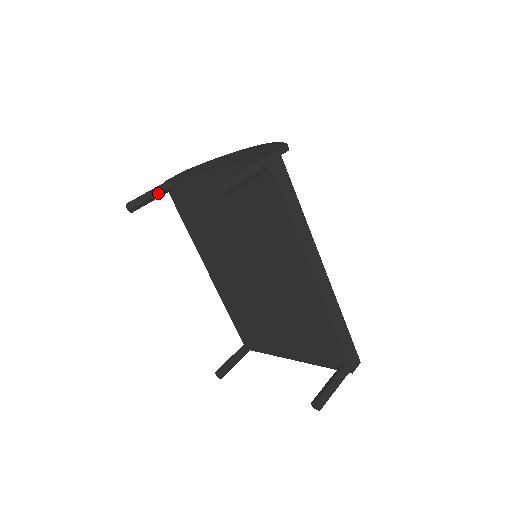
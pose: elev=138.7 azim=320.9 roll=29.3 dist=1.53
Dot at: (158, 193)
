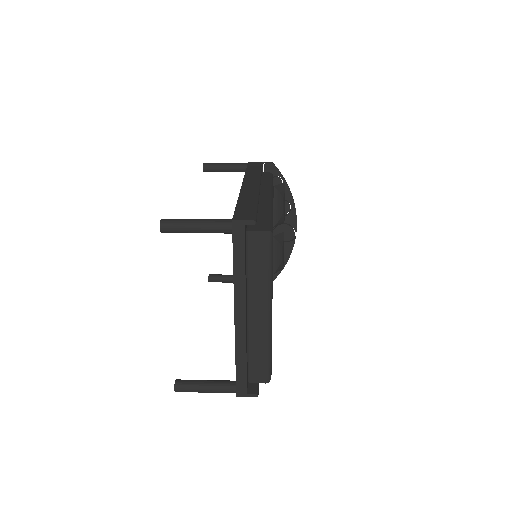
Dot at: occluded
